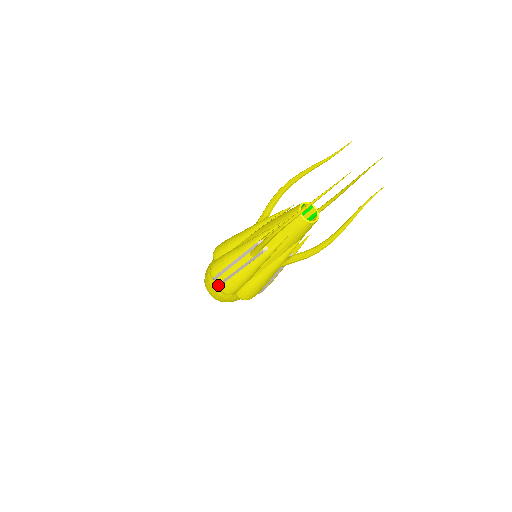
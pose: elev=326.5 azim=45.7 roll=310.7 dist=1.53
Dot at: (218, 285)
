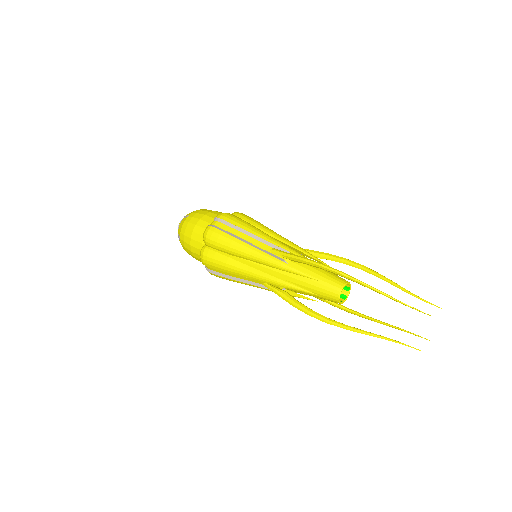
Dot at: (208, 270)
